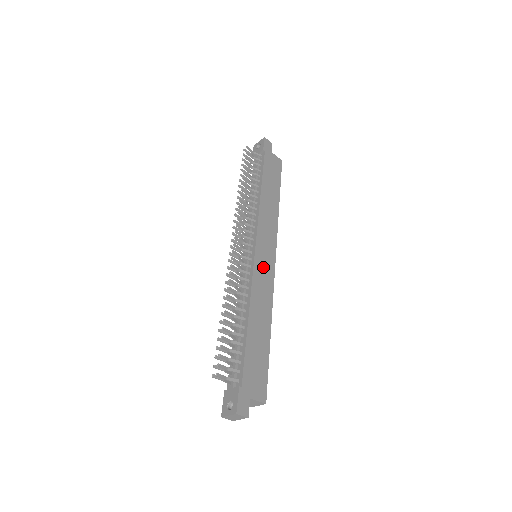
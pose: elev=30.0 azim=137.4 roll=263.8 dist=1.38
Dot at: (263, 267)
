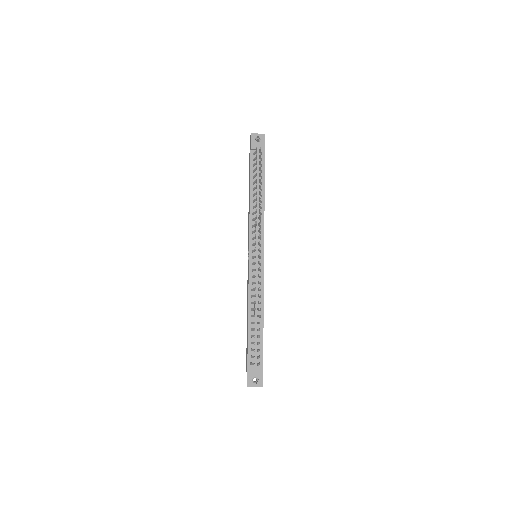
Dot at: occluded
